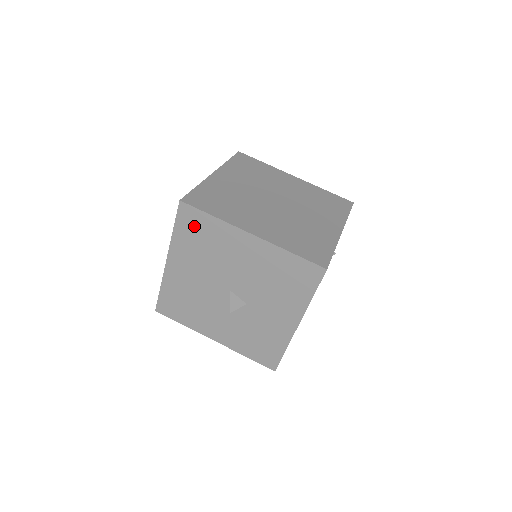
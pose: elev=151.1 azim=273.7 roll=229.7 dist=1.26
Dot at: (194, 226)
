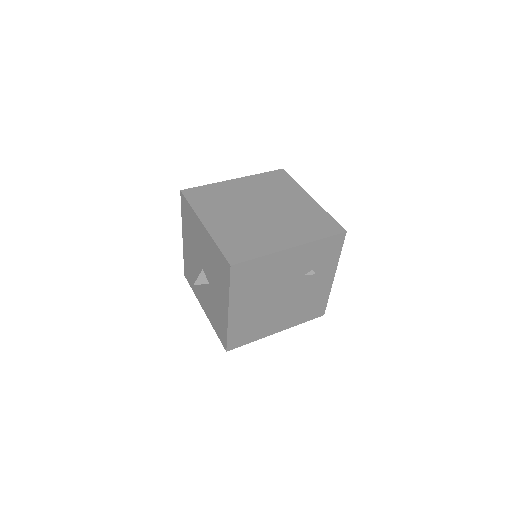
Dot at: (186, 212)
